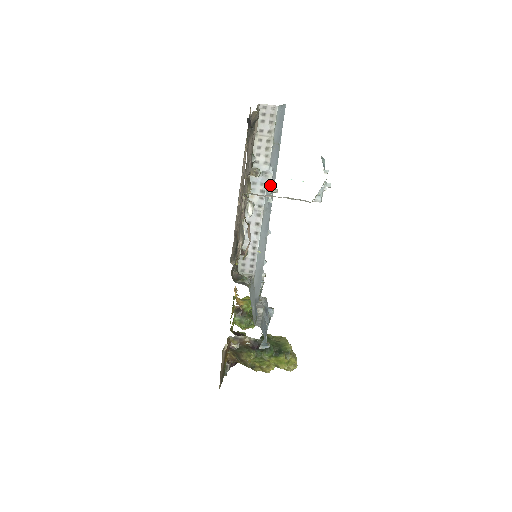
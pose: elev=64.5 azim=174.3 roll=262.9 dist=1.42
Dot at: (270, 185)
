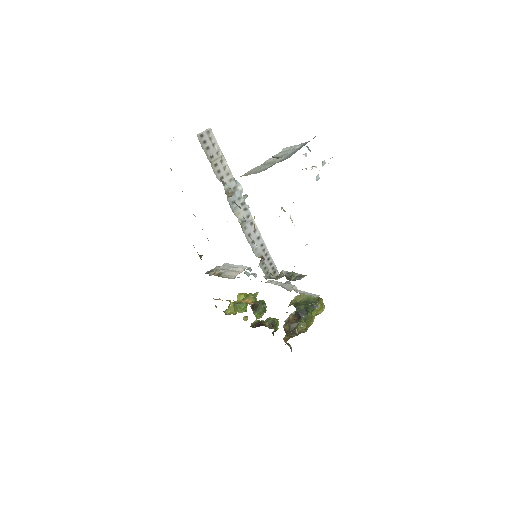
Dot at: occluded
